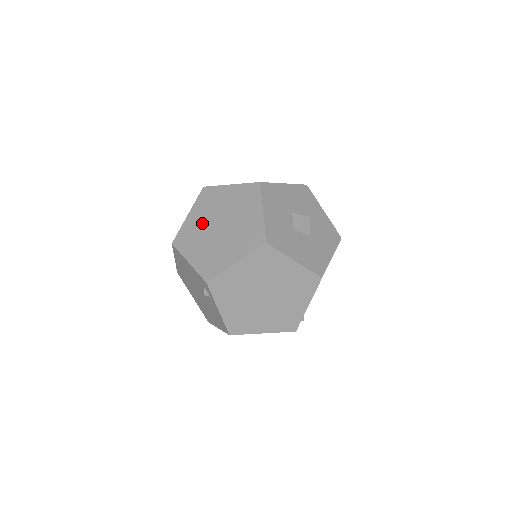
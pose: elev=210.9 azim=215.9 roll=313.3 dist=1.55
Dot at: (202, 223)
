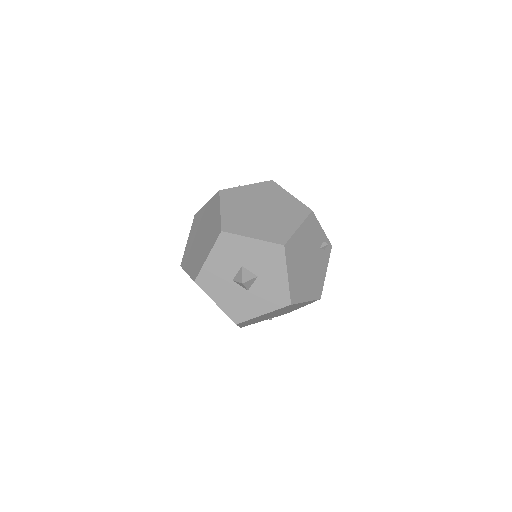
Dot at: (202, 221)
